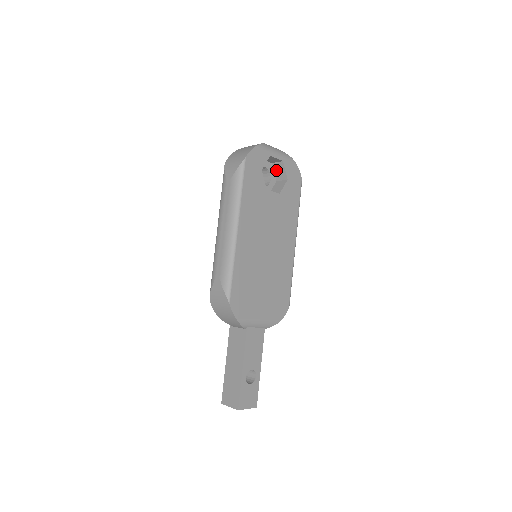
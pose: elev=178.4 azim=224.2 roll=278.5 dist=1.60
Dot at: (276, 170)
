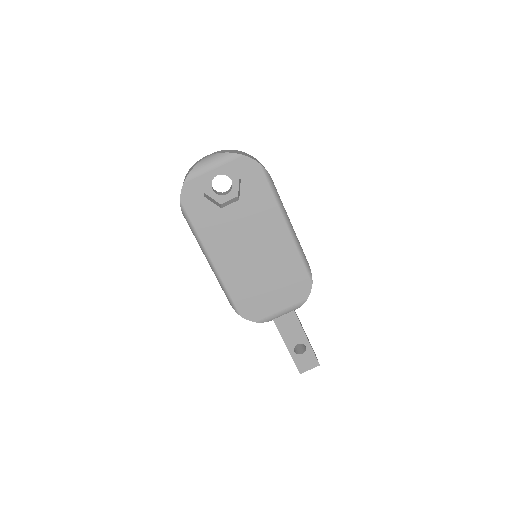
Dot at: occluded
